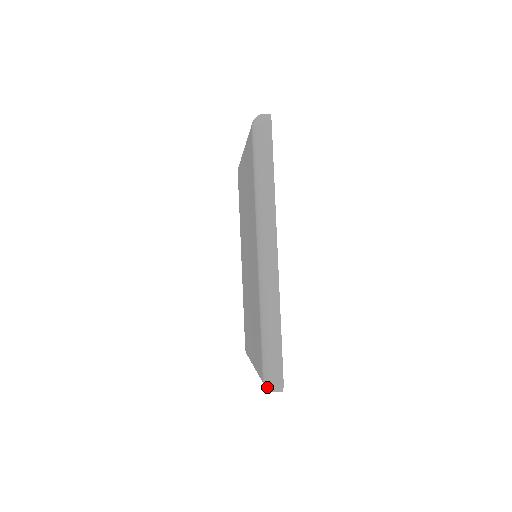
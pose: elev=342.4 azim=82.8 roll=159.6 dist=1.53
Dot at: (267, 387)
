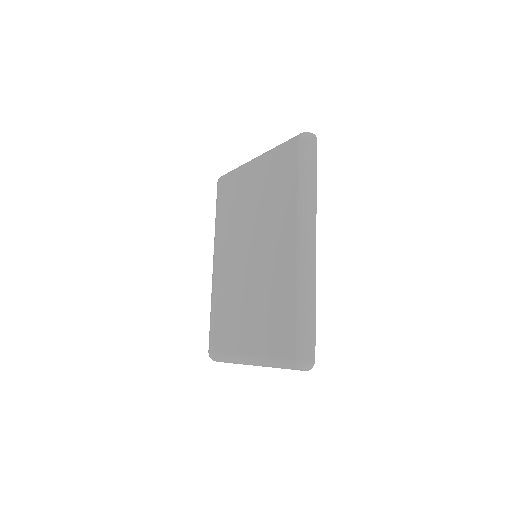
Dot at: (300, 364)
